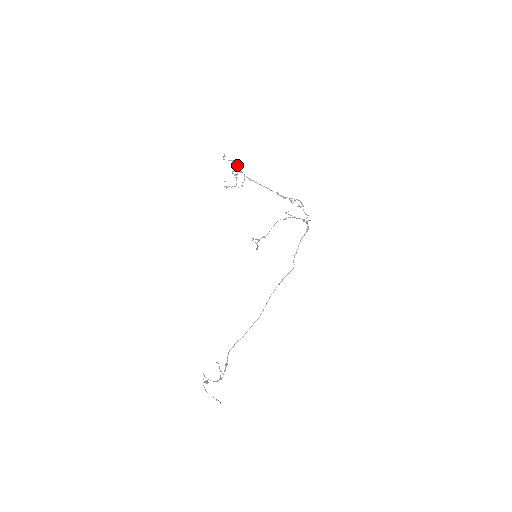
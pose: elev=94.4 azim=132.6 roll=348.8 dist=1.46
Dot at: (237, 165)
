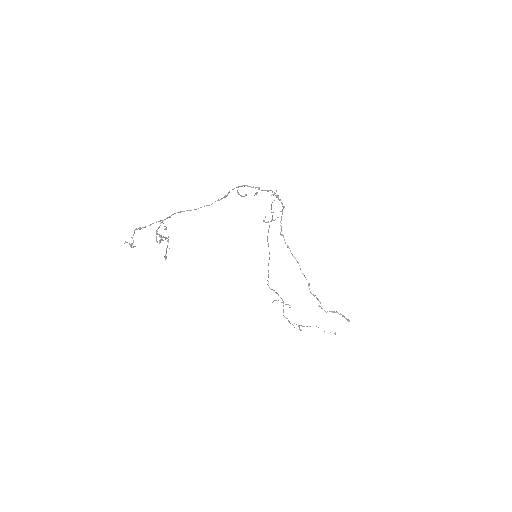
Dot at: occluded
